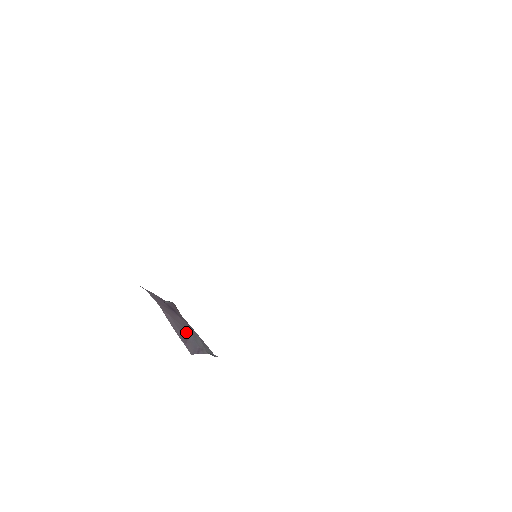
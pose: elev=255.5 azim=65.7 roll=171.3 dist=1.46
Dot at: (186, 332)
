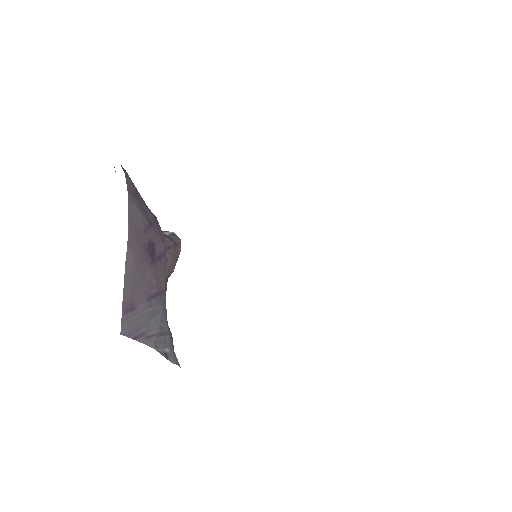
Dot at: (142, 298)
